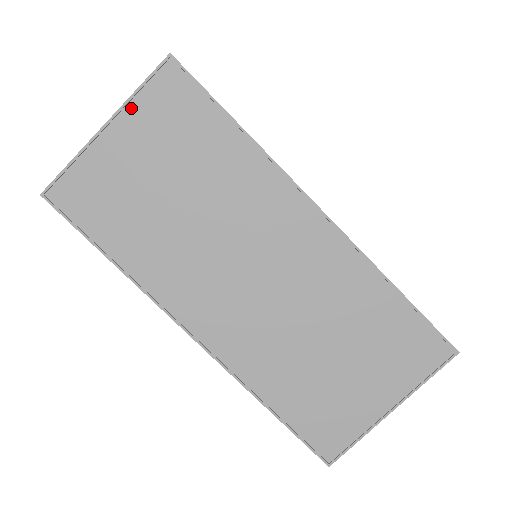
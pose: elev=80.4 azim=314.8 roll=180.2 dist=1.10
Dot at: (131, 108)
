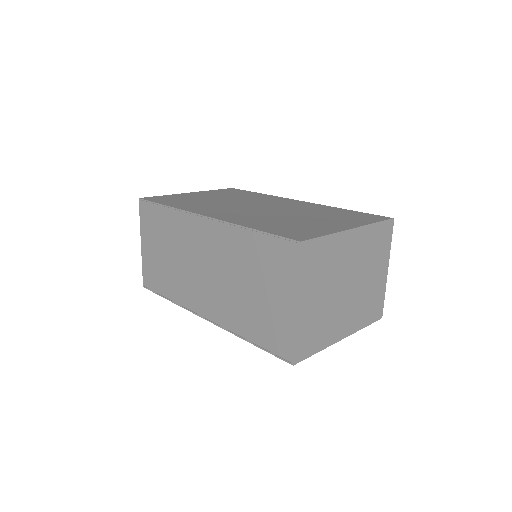
Dot at: (142, 230)
